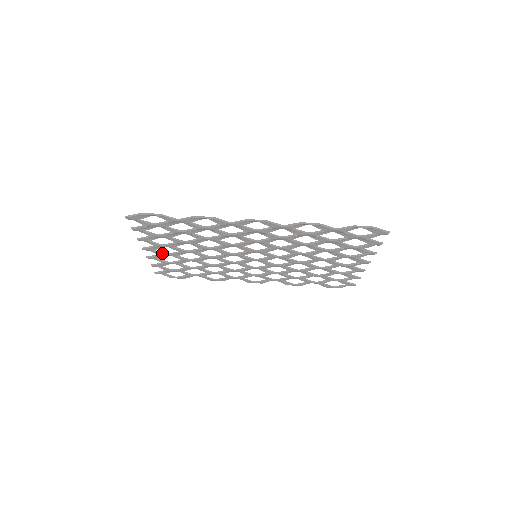
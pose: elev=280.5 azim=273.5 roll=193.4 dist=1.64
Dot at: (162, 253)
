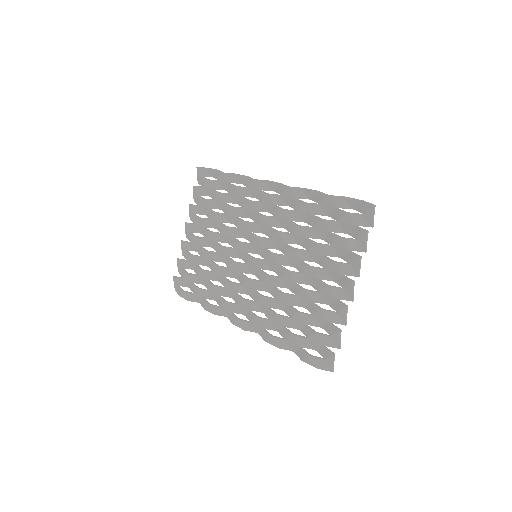
Dot at: (194, 235)
